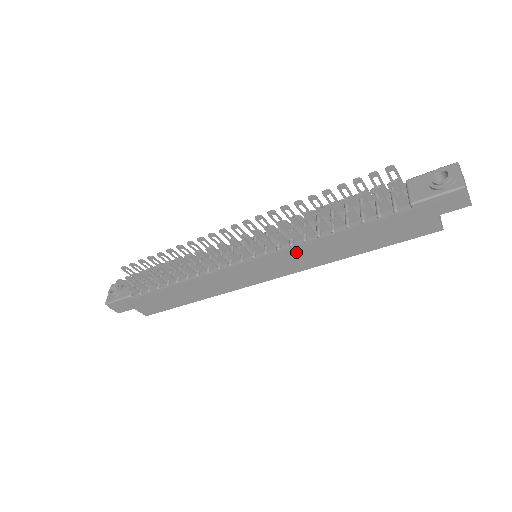
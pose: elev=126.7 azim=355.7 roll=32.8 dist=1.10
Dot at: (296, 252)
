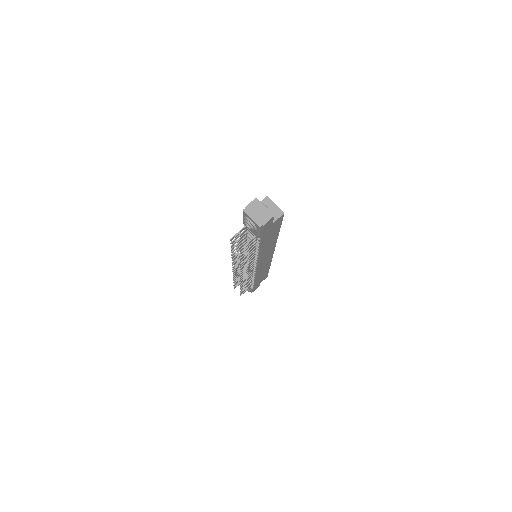
Dot at: (262, 256)
